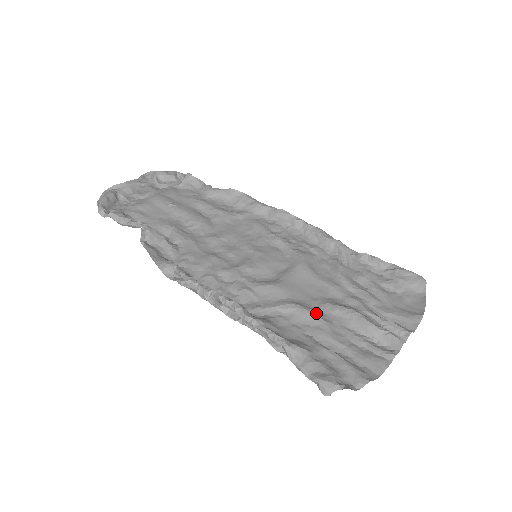
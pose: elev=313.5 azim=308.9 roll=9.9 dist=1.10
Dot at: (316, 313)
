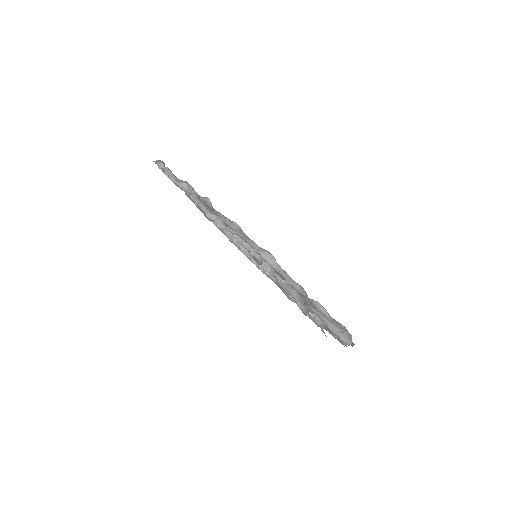
Dot at: occluded
